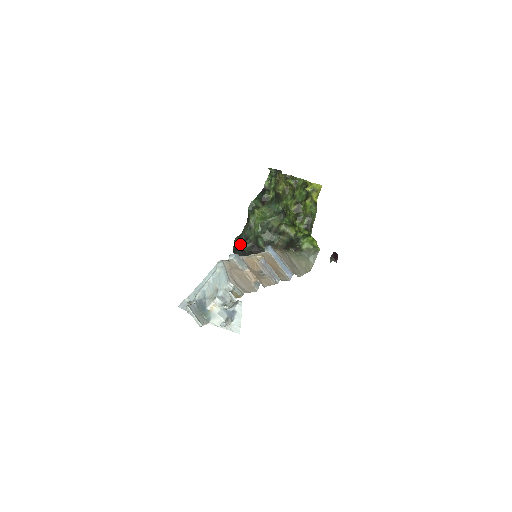
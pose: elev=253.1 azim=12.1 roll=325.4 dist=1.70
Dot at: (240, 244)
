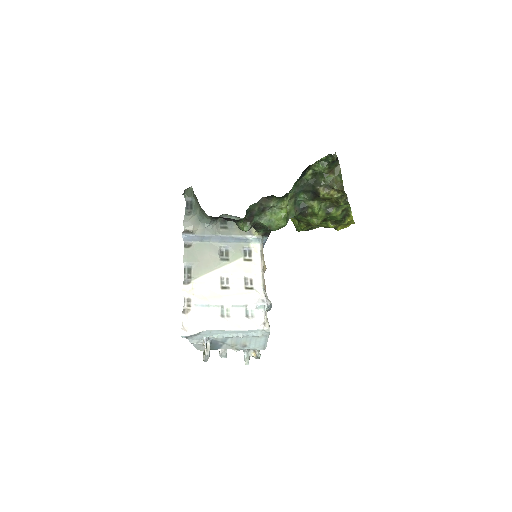
Dot at: (240, 219)
